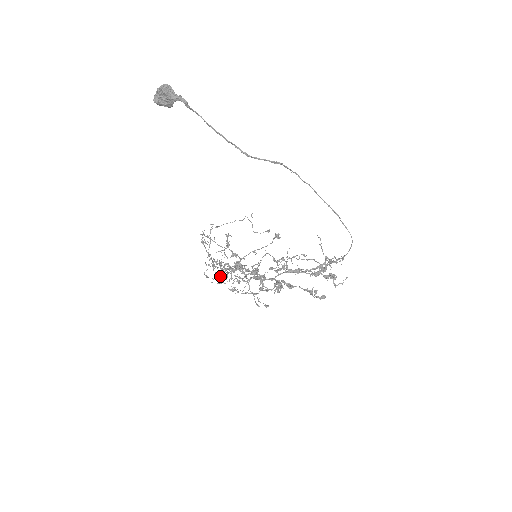
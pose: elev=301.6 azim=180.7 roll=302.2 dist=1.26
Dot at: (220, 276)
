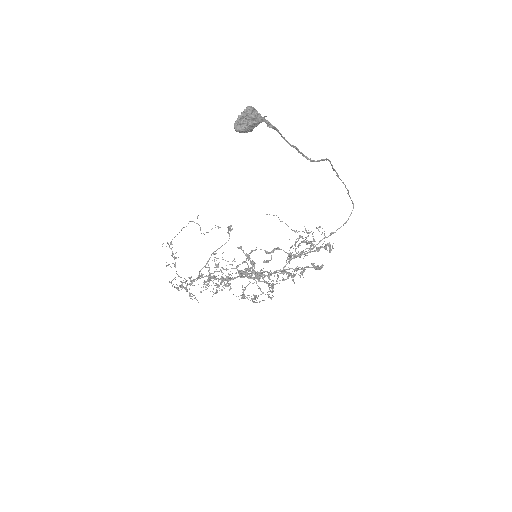
Dot at: occluded
